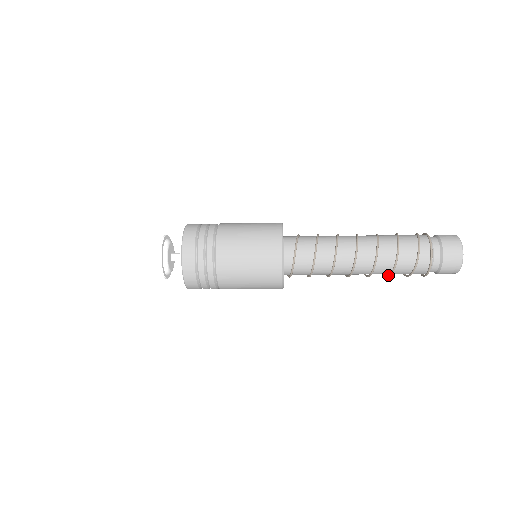
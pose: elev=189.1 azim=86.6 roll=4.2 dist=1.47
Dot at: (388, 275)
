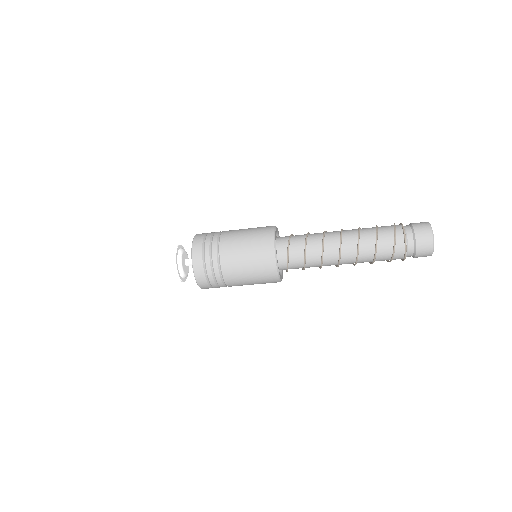
Dot at: (370, 263)
